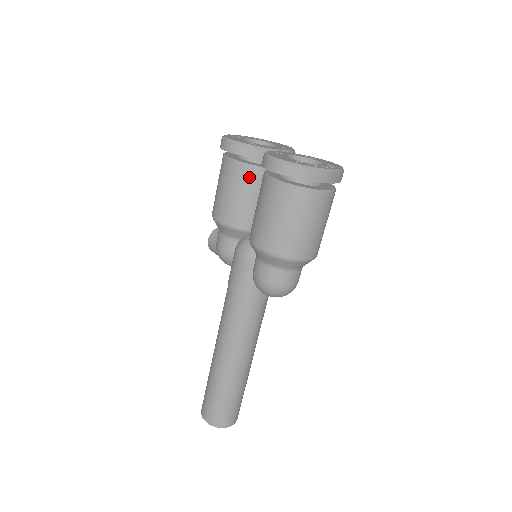
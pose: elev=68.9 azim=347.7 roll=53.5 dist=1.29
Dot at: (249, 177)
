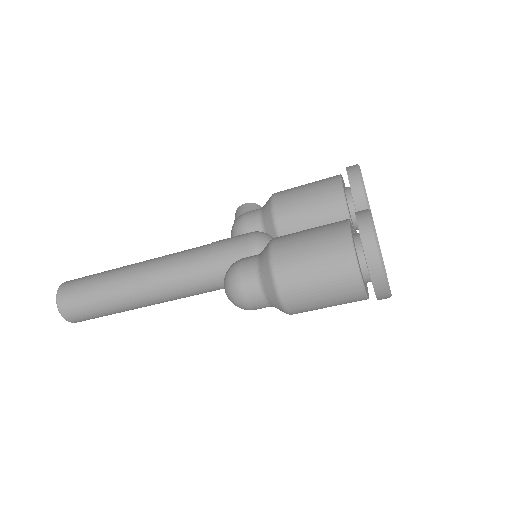
Dot at: (333, 208)
